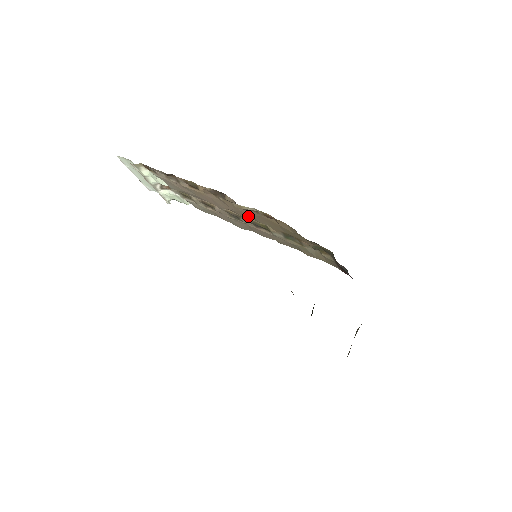
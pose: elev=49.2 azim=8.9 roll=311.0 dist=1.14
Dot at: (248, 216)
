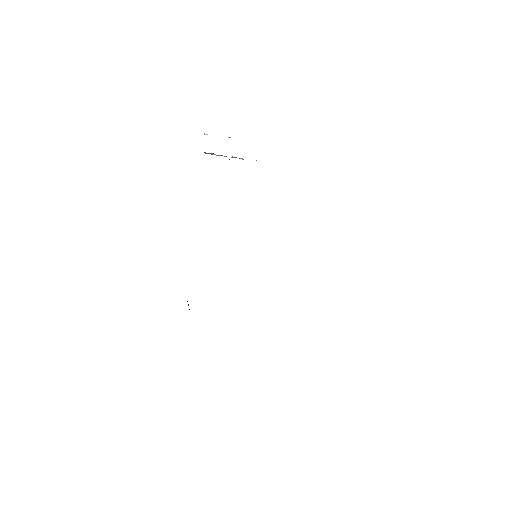
Dot at: occluded
